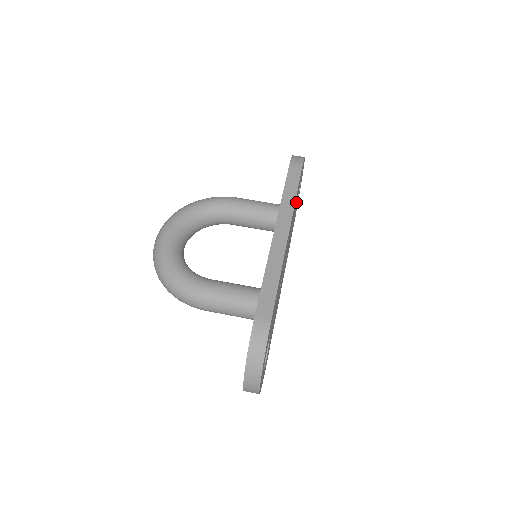
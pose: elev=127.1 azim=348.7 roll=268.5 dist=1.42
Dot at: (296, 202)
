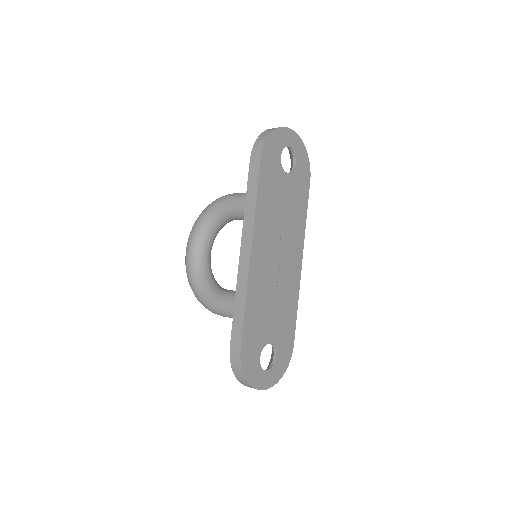
Dot at: (277, 187)
